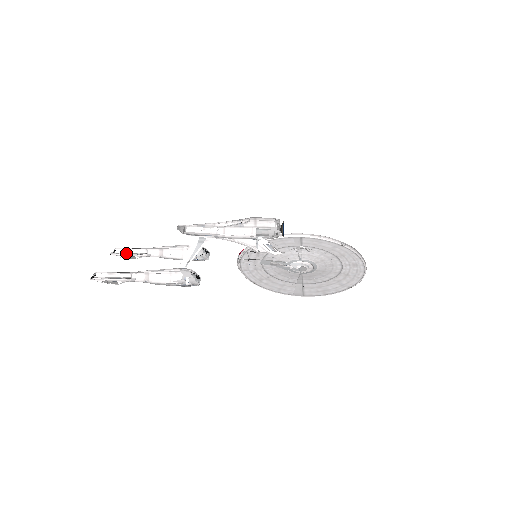
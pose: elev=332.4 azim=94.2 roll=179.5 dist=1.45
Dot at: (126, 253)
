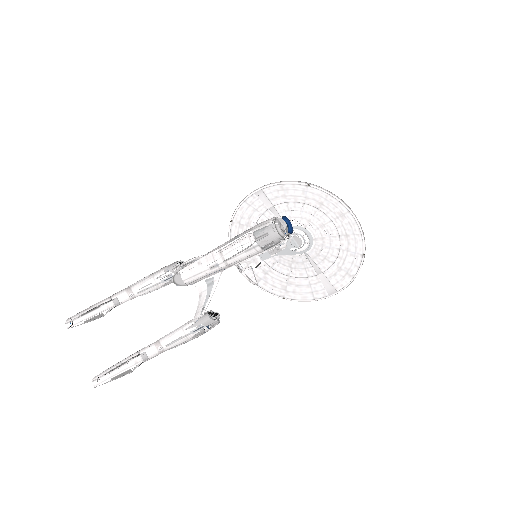
Dot at: (84, 313)
